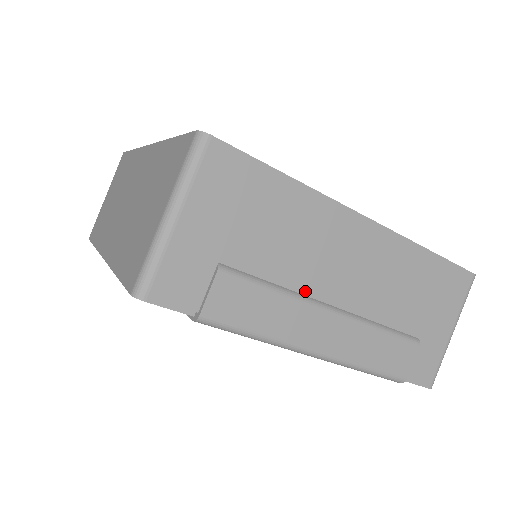
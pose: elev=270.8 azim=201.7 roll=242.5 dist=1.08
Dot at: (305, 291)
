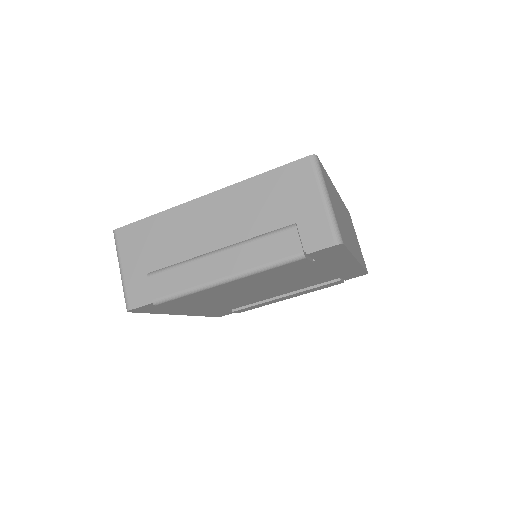
Dot at: (197, 254)
